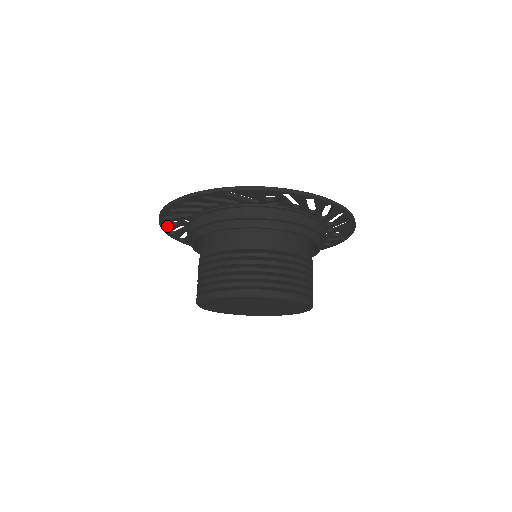
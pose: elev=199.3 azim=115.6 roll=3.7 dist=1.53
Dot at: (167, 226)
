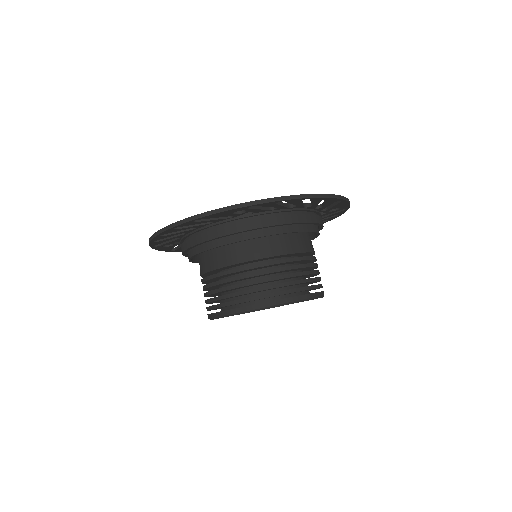
Dot at: (164, 248)
